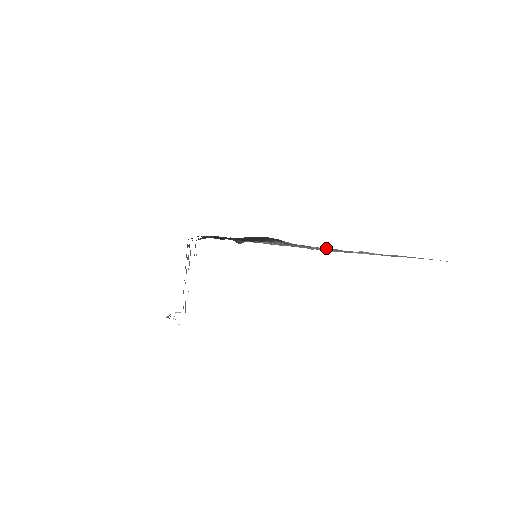
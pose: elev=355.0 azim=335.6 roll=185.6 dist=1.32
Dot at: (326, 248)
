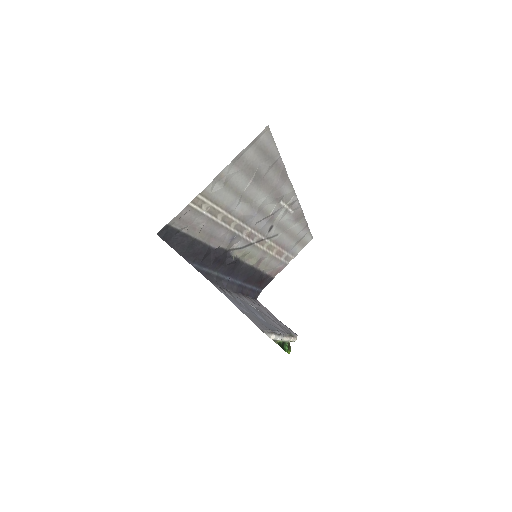
Dot at: (197, 204)
